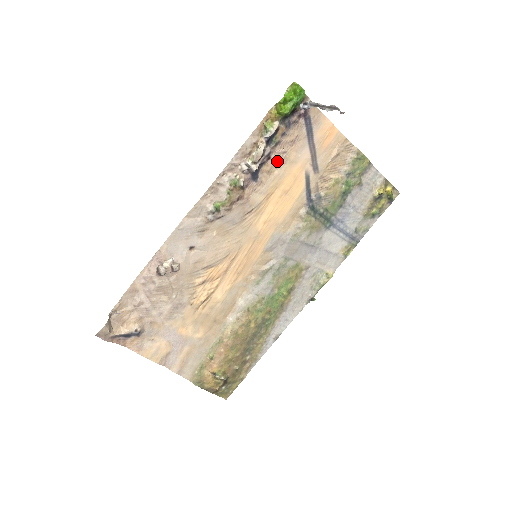
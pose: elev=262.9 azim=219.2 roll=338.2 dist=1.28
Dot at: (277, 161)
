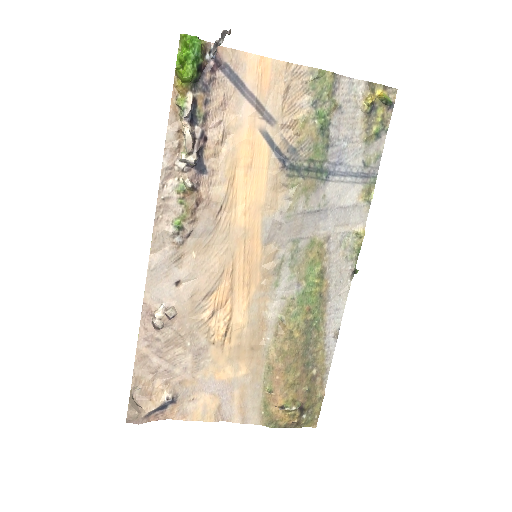
Dot at: (217, 137)
